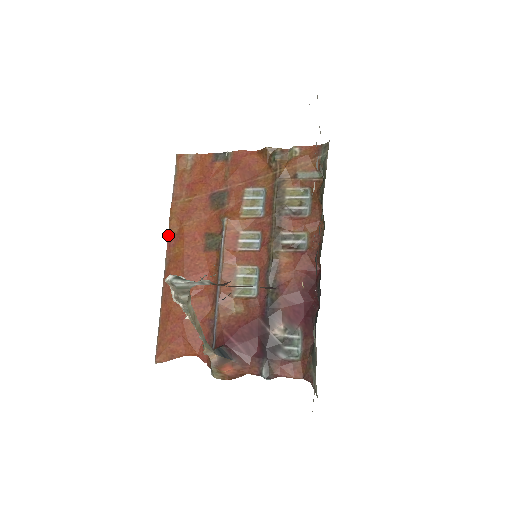
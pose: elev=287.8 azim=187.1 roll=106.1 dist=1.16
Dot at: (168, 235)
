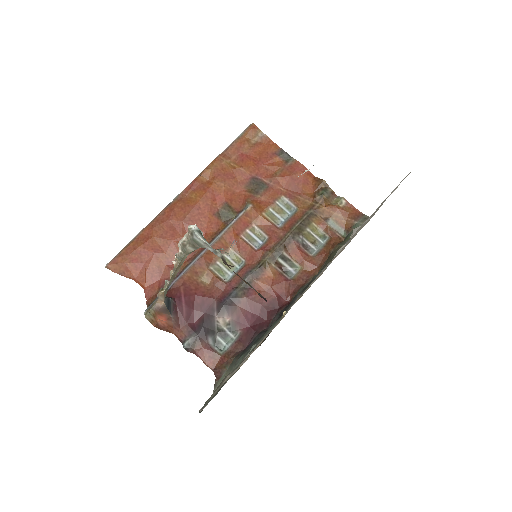
Dot at: (196, 178)
